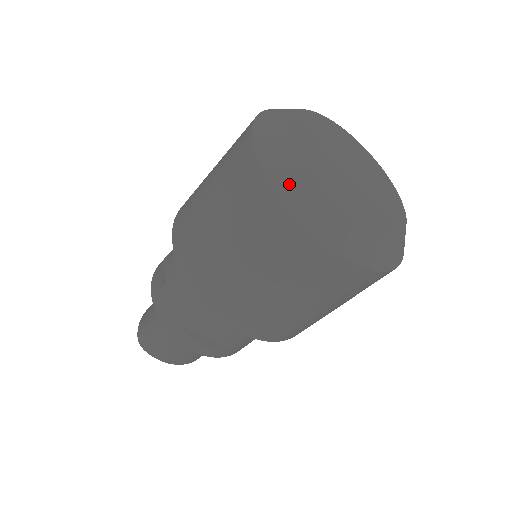
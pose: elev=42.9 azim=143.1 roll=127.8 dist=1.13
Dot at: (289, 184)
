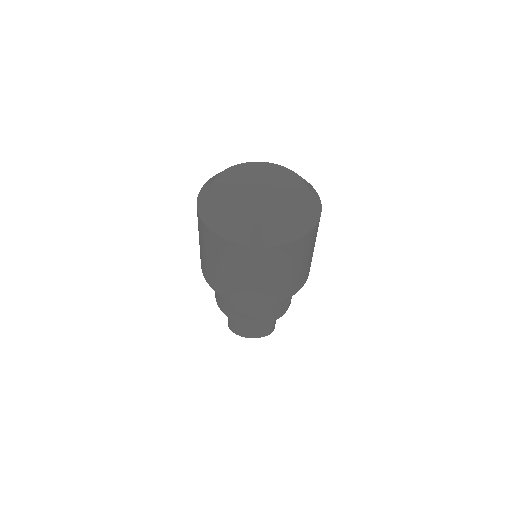
Dot at: (208, 216)
